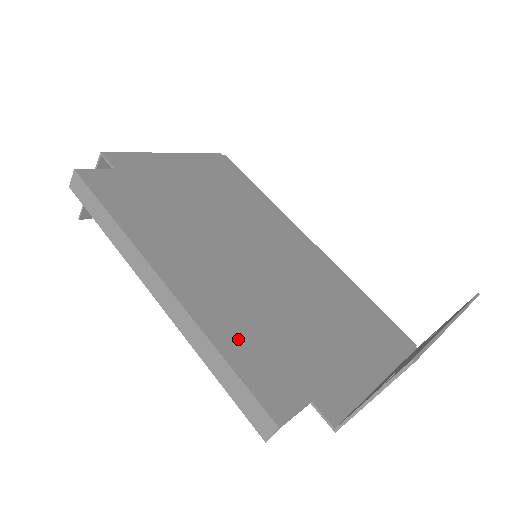
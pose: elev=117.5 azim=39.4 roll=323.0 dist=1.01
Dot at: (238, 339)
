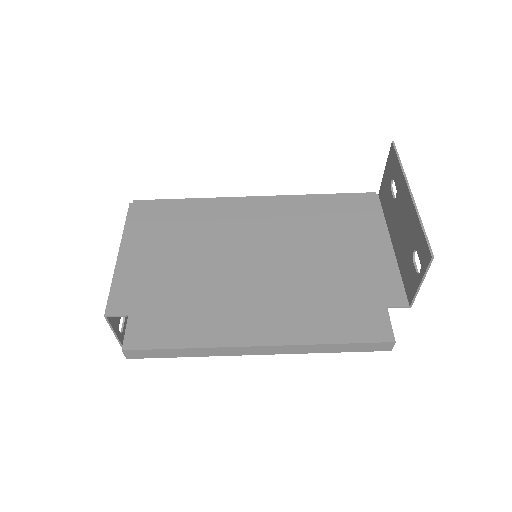
Dot at: (325, 324)
